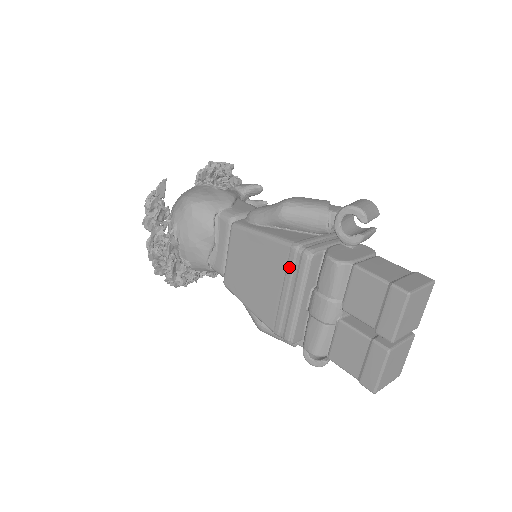
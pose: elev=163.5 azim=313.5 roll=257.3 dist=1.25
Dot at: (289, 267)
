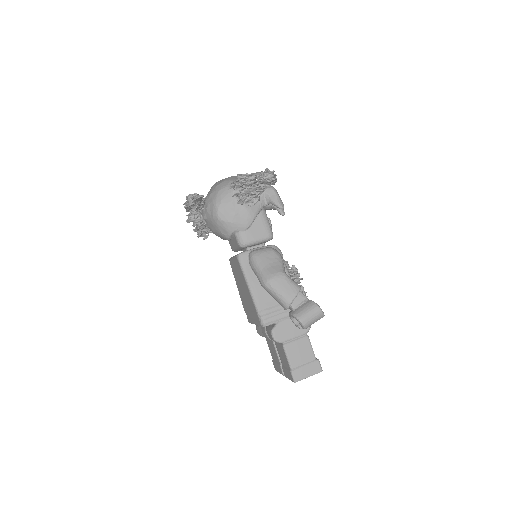
Dot at: (254, 313)
